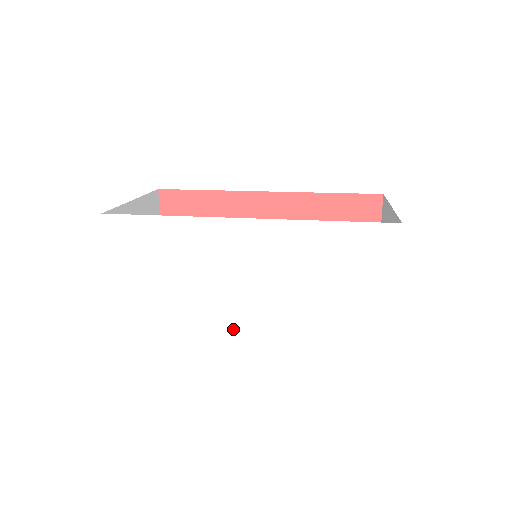
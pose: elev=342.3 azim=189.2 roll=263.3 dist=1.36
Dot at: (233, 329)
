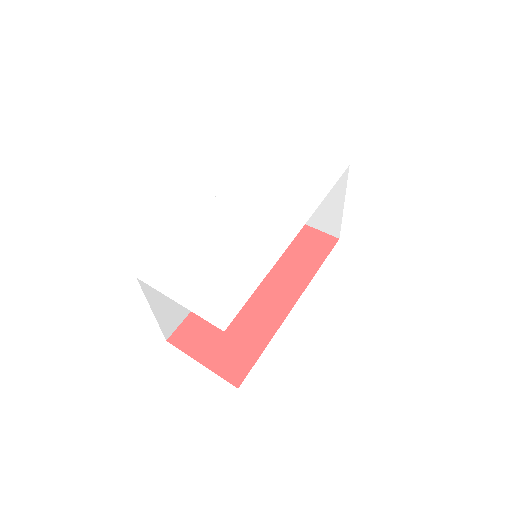
Dot at: (286, 242)
